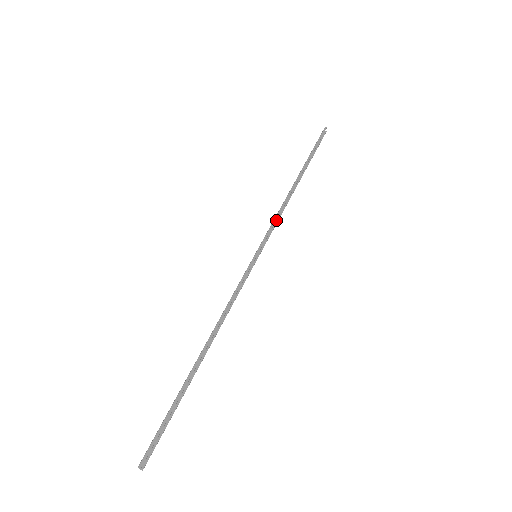
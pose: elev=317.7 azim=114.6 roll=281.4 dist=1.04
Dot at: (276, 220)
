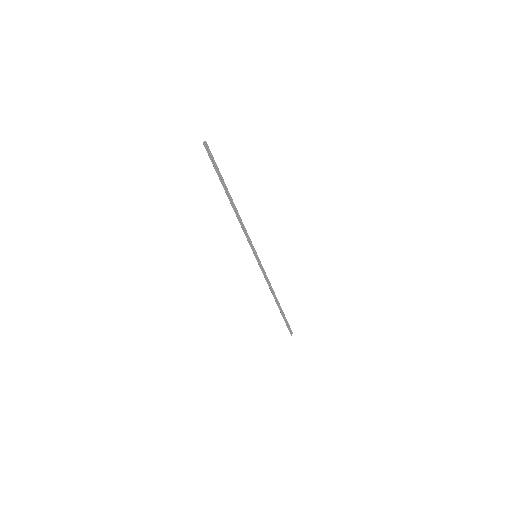
Dot at: (265, 279)
